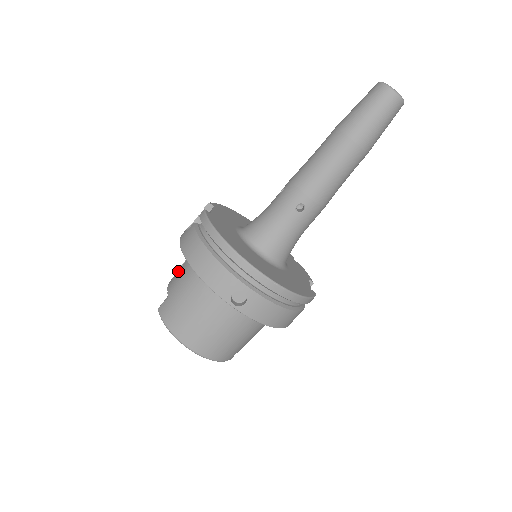
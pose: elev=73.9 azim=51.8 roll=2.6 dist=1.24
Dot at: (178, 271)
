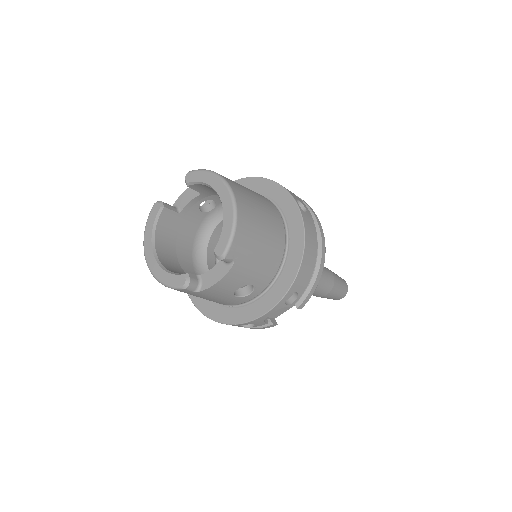
Dot at: occluded
